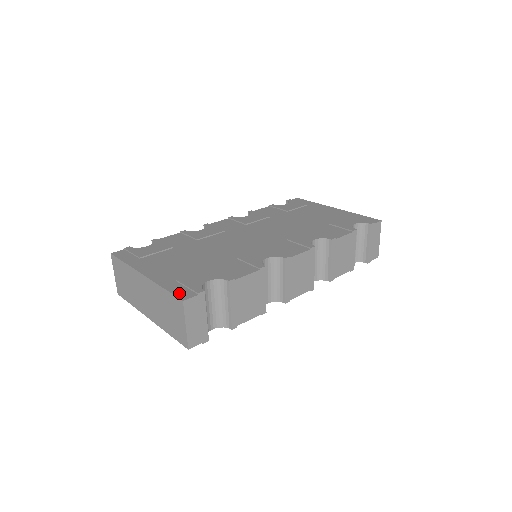
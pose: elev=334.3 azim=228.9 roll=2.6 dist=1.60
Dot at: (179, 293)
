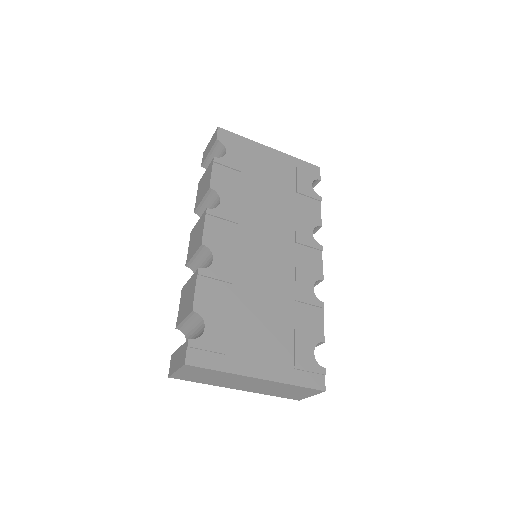
Dot at: (314, 384)
